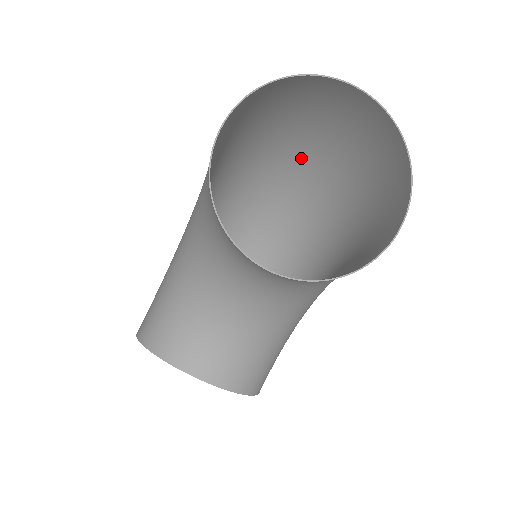
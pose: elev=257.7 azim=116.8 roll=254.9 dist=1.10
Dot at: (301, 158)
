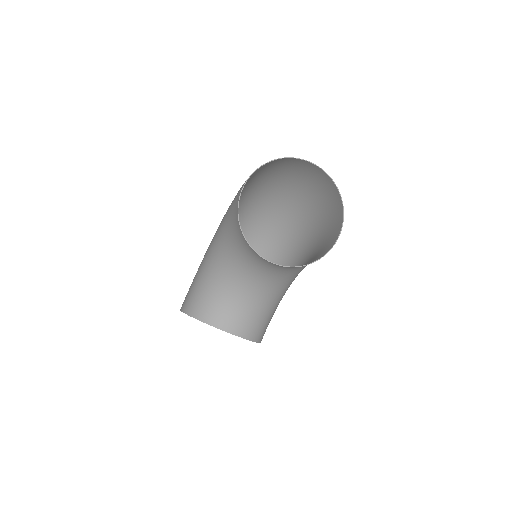
Dot at: (280, 195)
